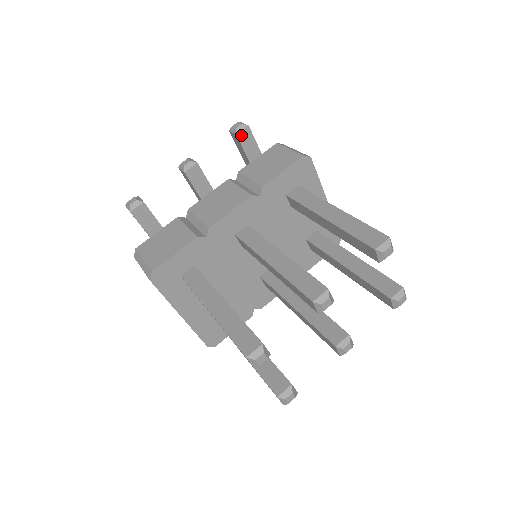
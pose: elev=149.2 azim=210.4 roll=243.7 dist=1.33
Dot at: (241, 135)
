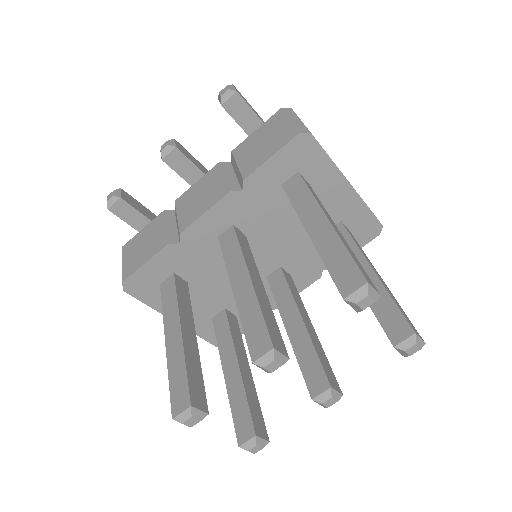
Dot at: (228, 105)
